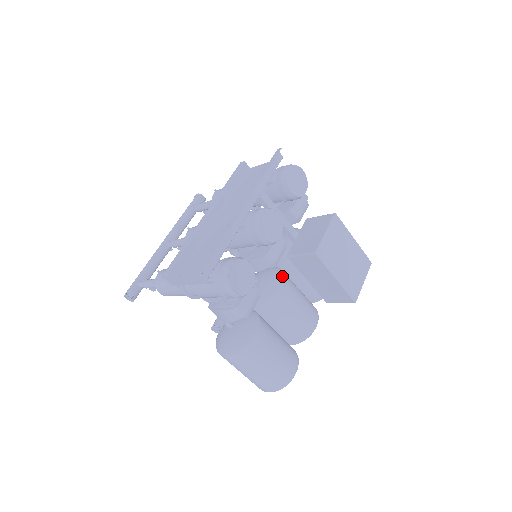
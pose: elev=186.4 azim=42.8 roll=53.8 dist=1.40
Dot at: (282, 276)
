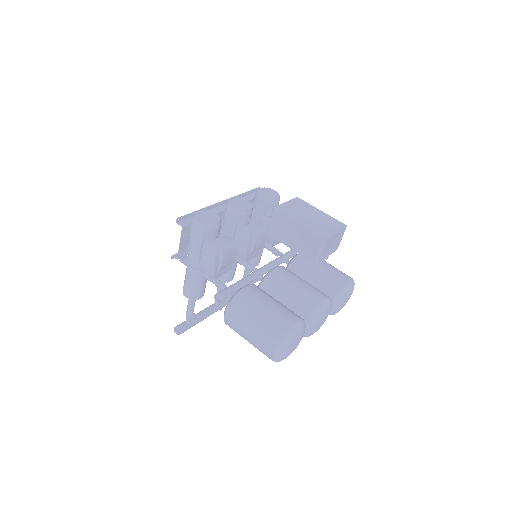
Dot at: (281, 266)
